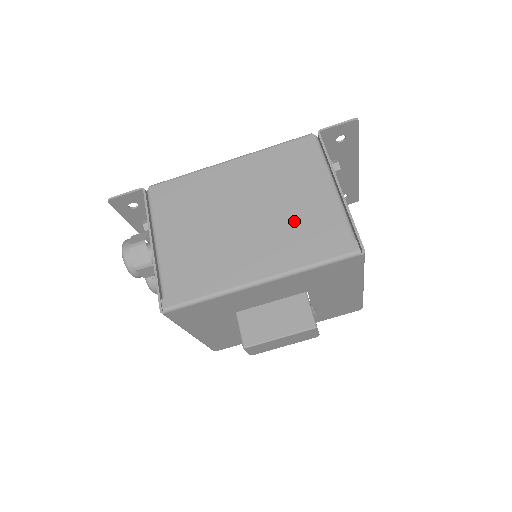
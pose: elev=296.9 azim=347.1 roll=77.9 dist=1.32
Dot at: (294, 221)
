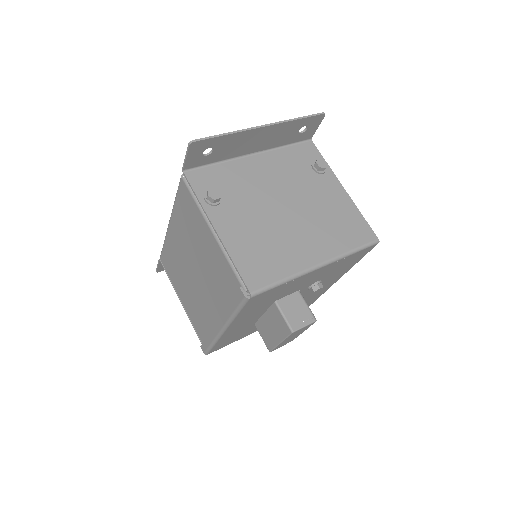
Dot at: (212, 273)
